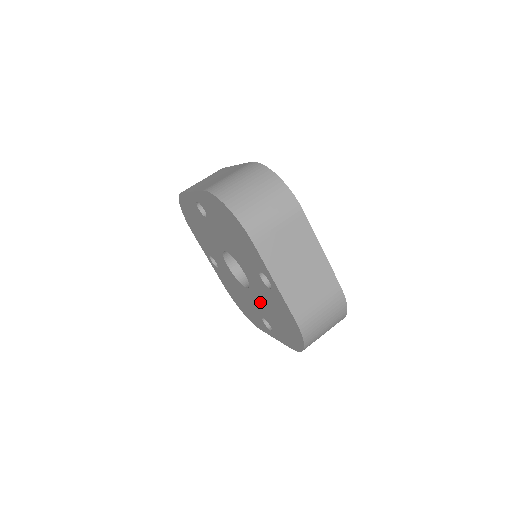
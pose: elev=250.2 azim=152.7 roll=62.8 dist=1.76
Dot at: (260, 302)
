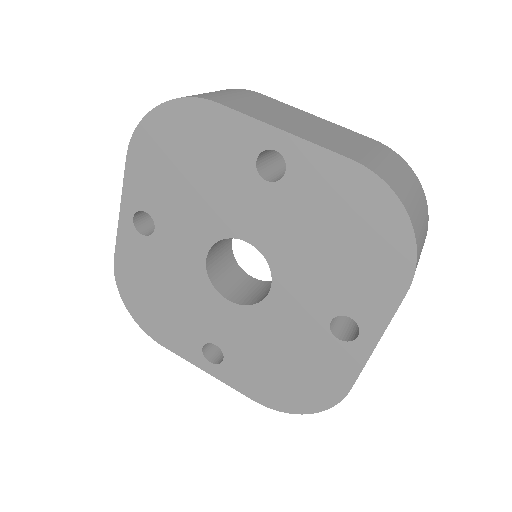
Dot at: (251, 331)
